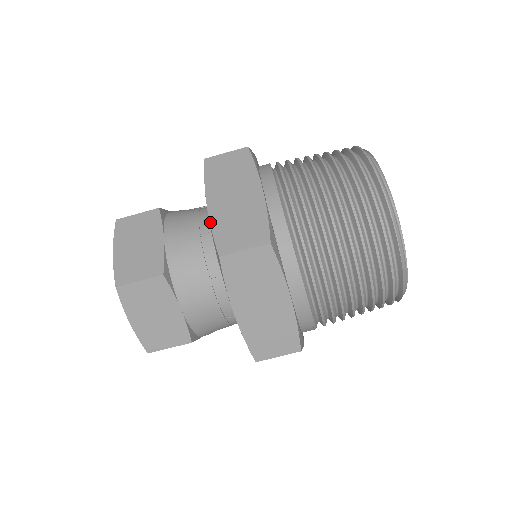
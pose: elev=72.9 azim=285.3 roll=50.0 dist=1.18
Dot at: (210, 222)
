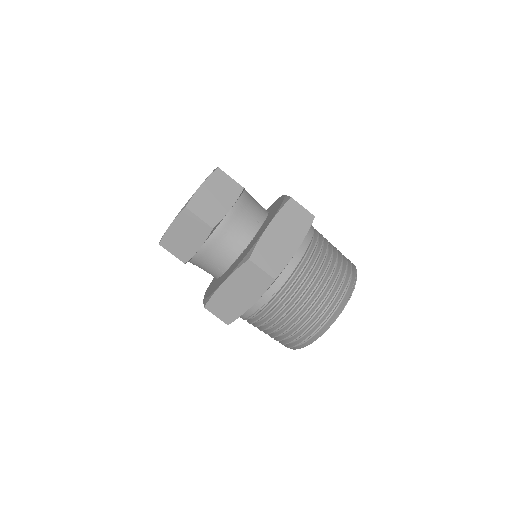
Dot at: (286, 195)
